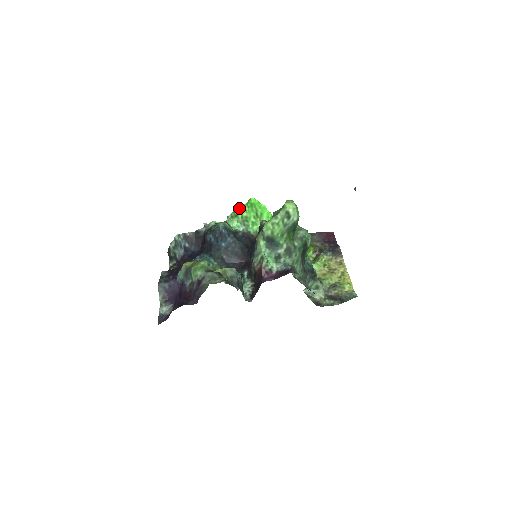
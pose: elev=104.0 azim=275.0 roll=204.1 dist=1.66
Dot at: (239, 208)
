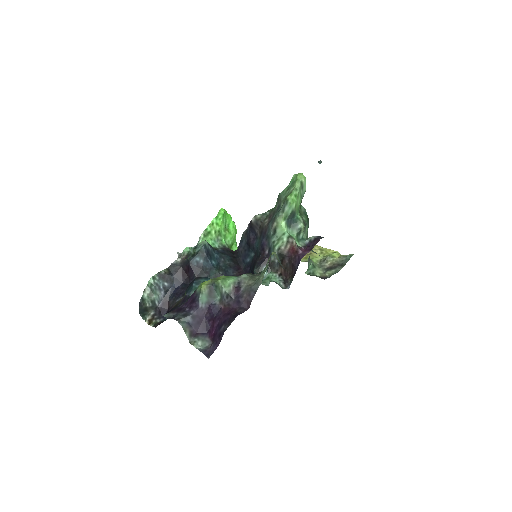
Dot at: (210, 223)
